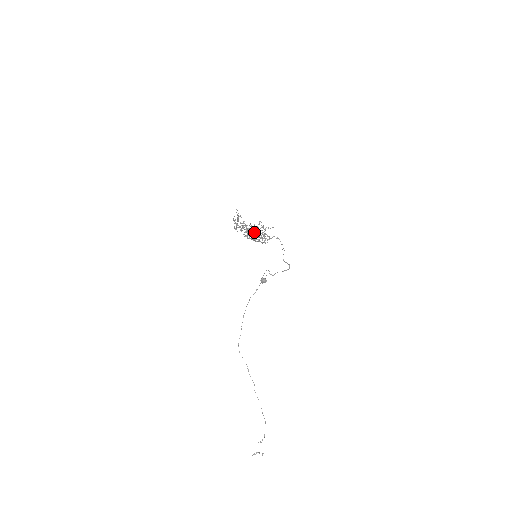
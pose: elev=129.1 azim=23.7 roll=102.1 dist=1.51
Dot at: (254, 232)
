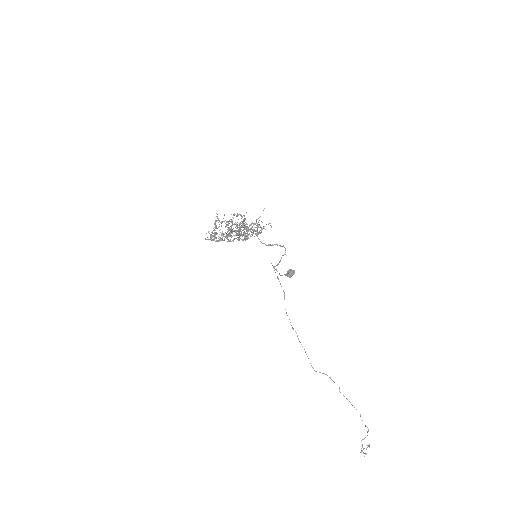
Dot at: (257, 224)
